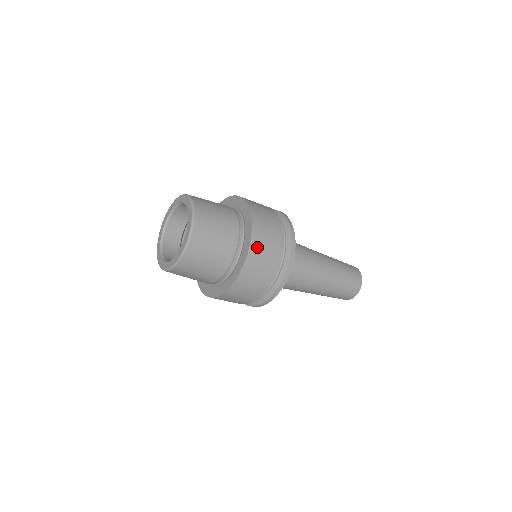
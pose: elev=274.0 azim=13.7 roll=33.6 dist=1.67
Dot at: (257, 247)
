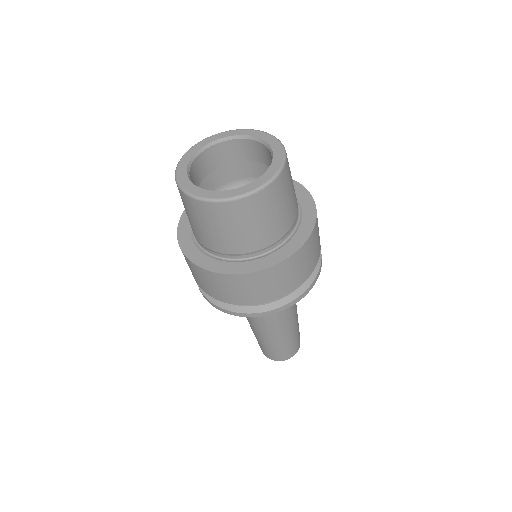
Dot at: (275, 273)
